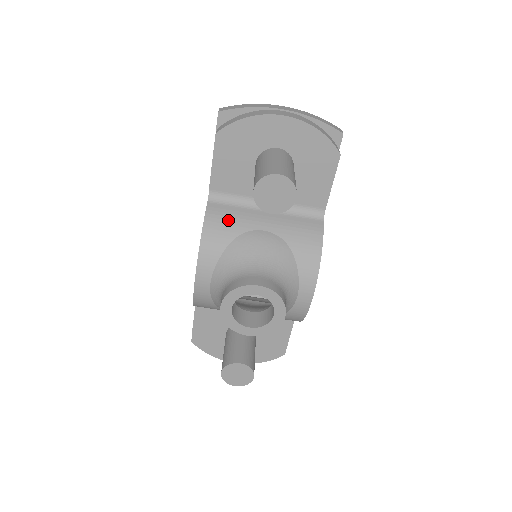
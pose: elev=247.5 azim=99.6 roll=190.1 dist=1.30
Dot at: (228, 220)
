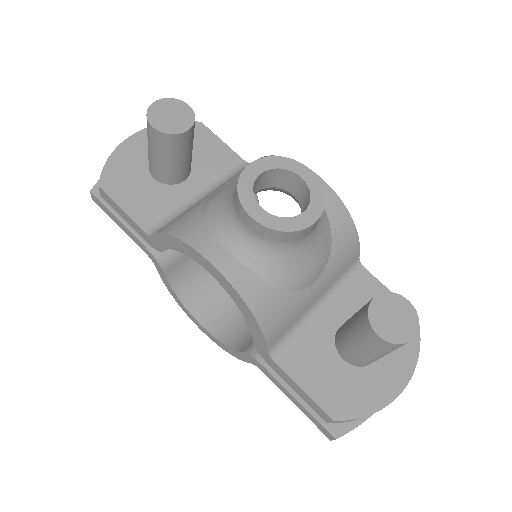
Dot at: (181, 216)
